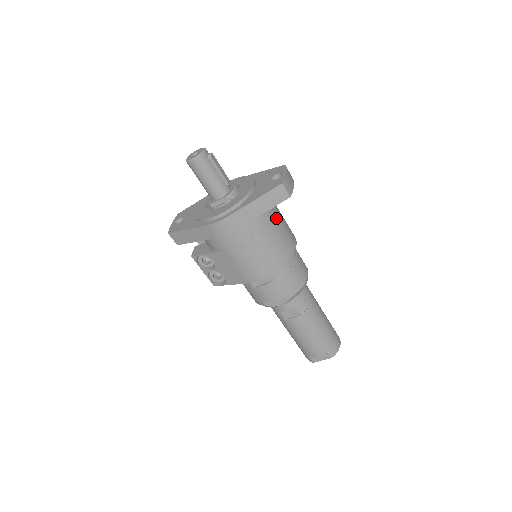
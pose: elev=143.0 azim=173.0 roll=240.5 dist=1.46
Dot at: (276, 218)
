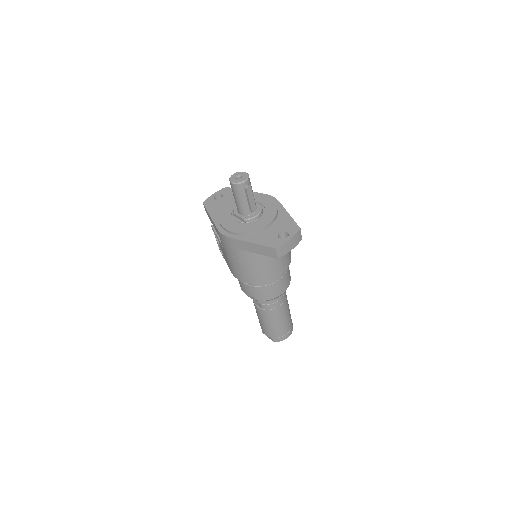
Dot at: occluded
